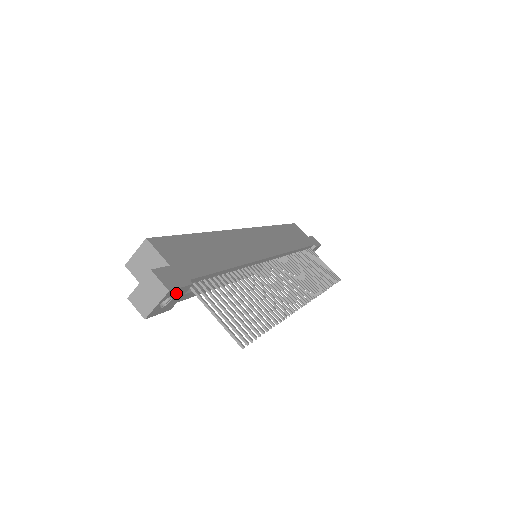
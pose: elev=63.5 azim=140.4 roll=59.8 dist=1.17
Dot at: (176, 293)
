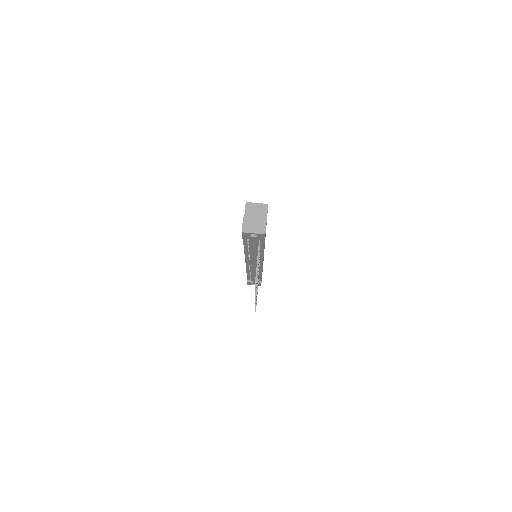
Dot at: (260, 237)
